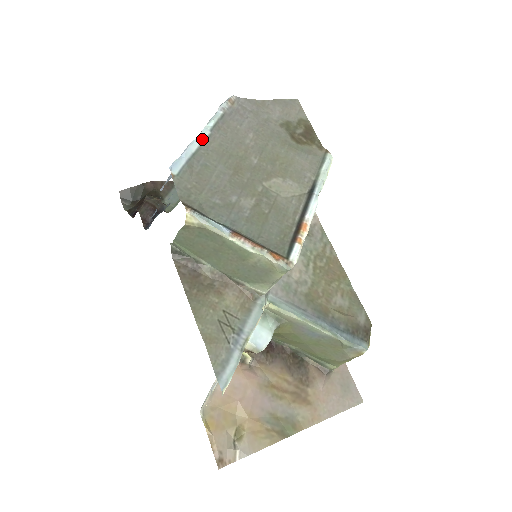
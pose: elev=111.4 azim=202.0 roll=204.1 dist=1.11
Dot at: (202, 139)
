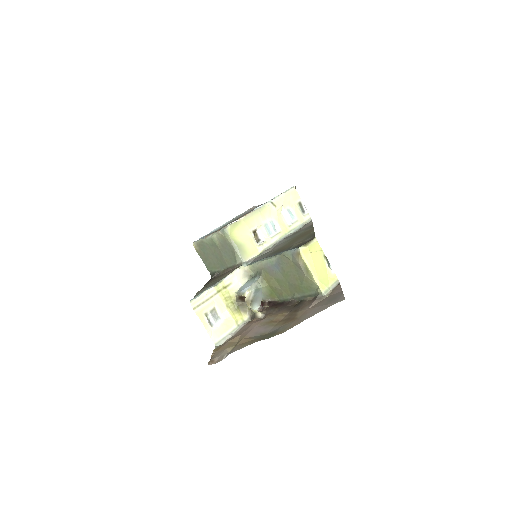
Dot at: (224, 225)
